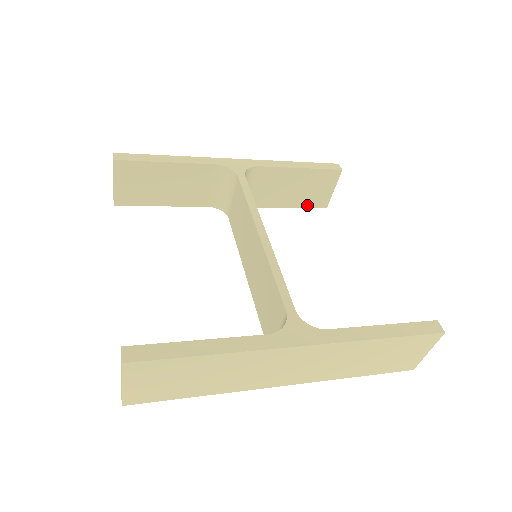
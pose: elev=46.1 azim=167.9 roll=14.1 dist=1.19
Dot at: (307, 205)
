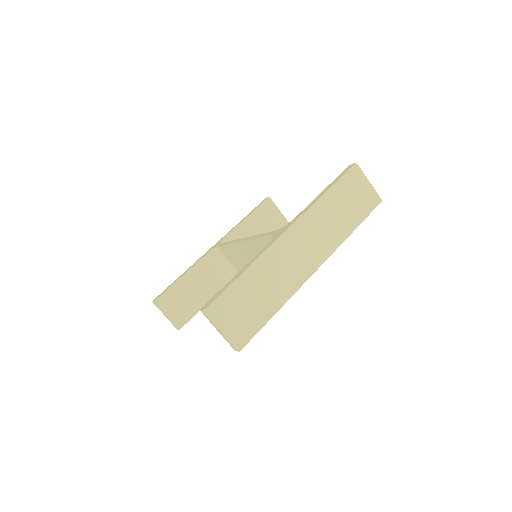
Dot at: occluded
